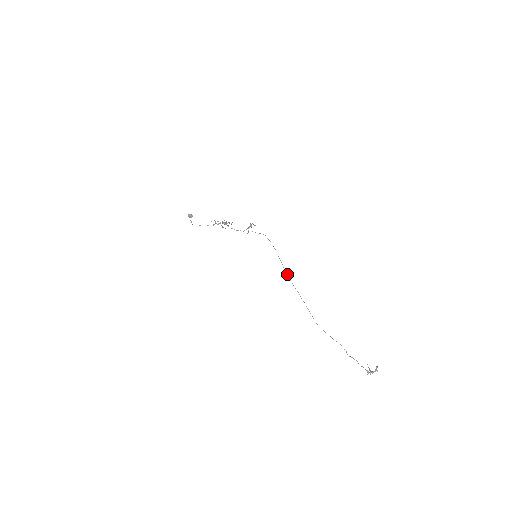
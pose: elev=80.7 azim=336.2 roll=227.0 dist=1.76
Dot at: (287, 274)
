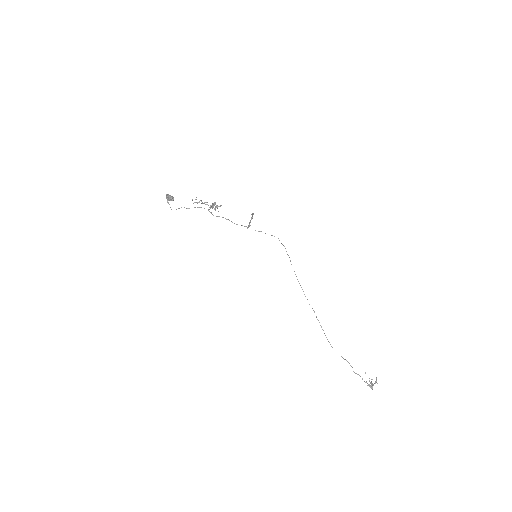
Dot at: occluded
